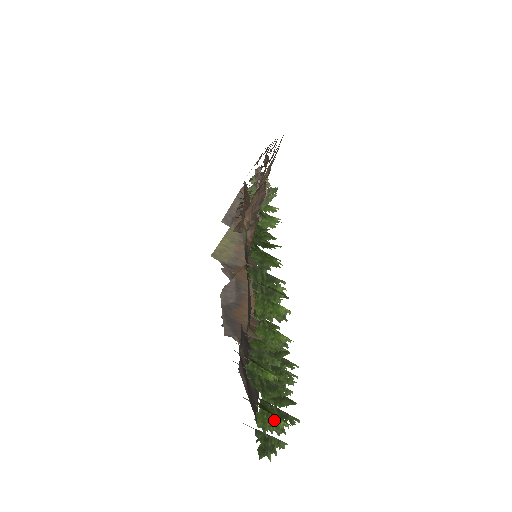
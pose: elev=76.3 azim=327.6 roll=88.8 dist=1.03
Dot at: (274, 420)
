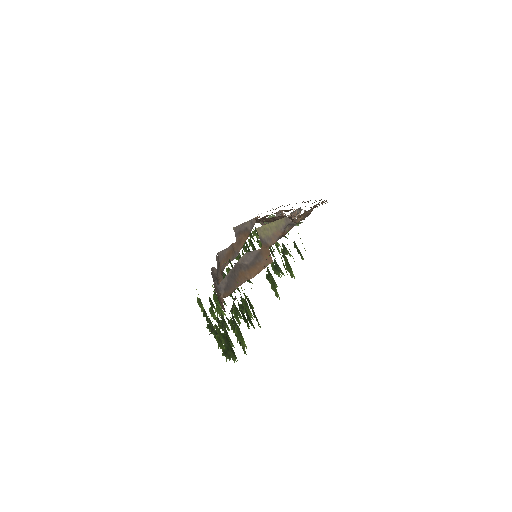
Dot at: (242, 338)
